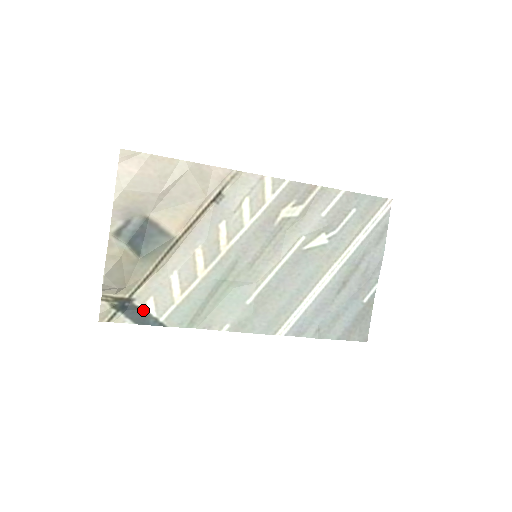
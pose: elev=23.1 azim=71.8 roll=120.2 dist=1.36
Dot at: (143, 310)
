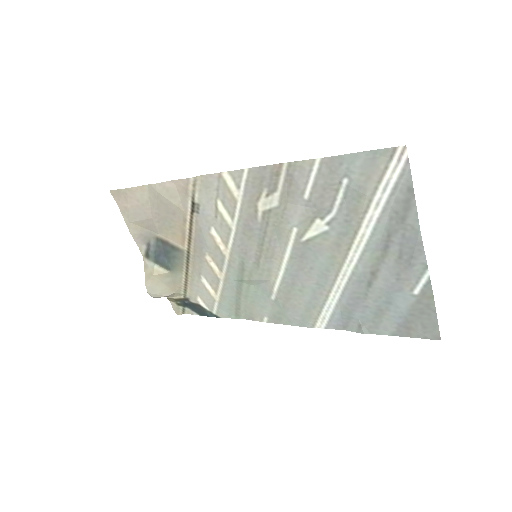
Dot at: (199, 306)
